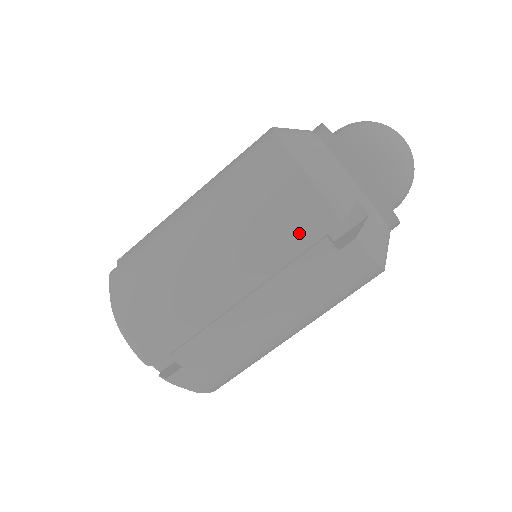
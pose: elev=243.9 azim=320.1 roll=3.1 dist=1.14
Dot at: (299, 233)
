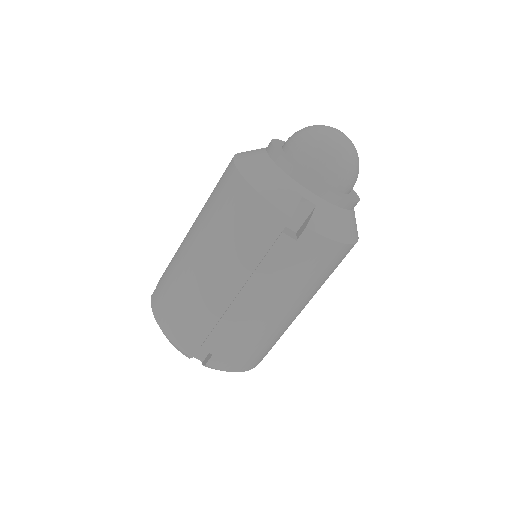
Dot at: (262, 235)
